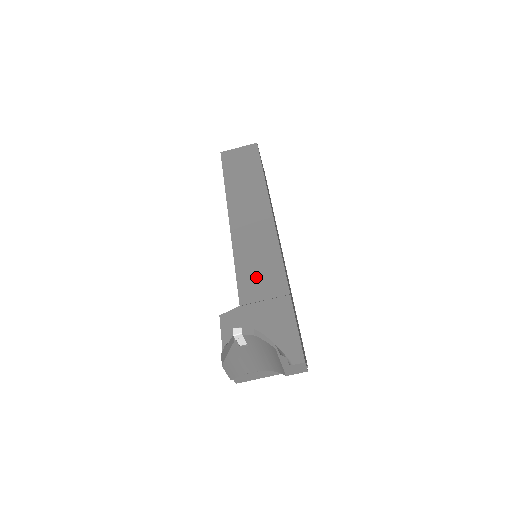
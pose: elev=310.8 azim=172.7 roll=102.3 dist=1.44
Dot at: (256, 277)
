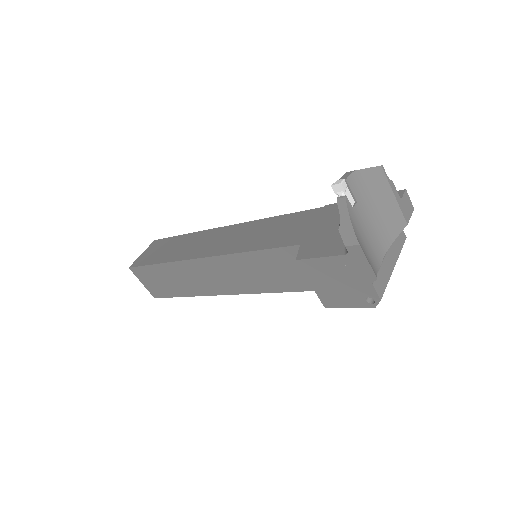
Dot at: (282, 233)
